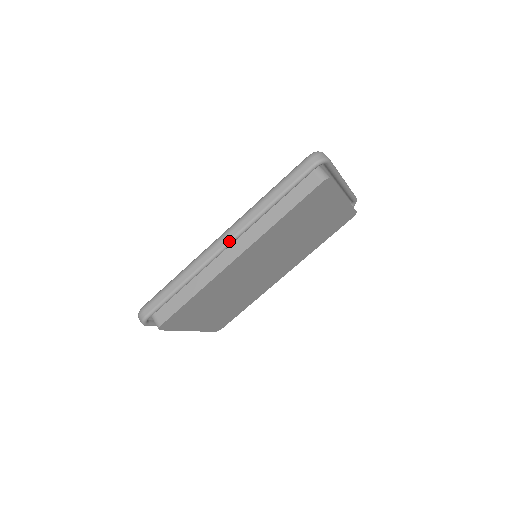
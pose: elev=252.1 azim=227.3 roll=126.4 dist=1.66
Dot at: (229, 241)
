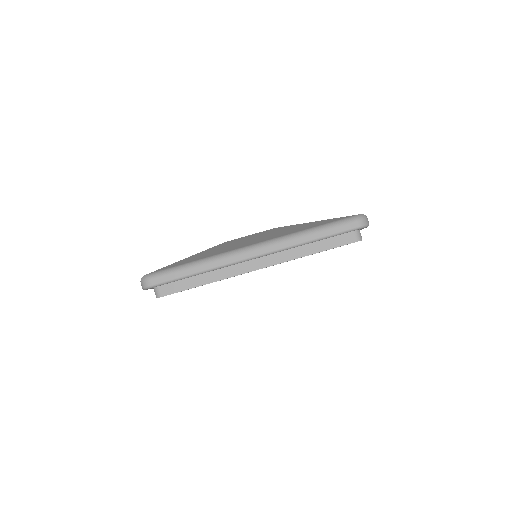
Dot at: (260, 255)
